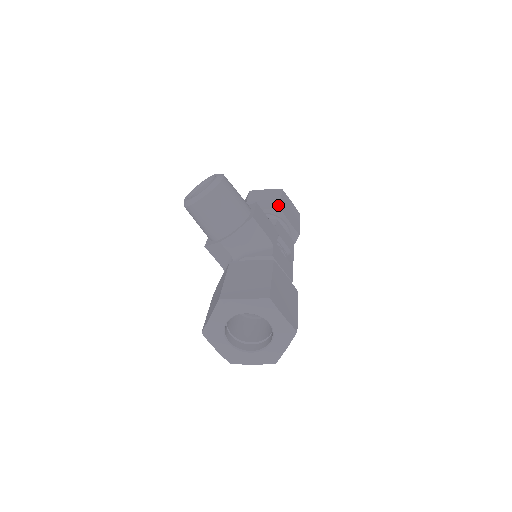
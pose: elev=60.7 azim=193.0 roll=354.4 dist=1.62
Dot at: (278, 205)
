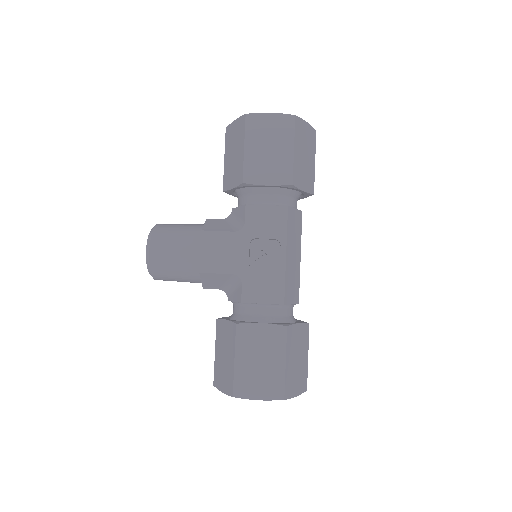
Dot at: (241, 174)
